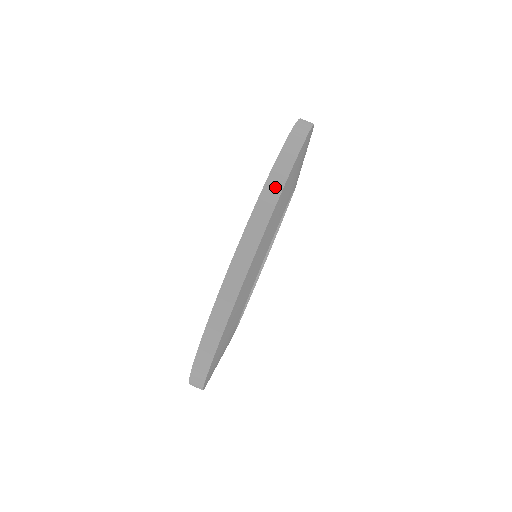
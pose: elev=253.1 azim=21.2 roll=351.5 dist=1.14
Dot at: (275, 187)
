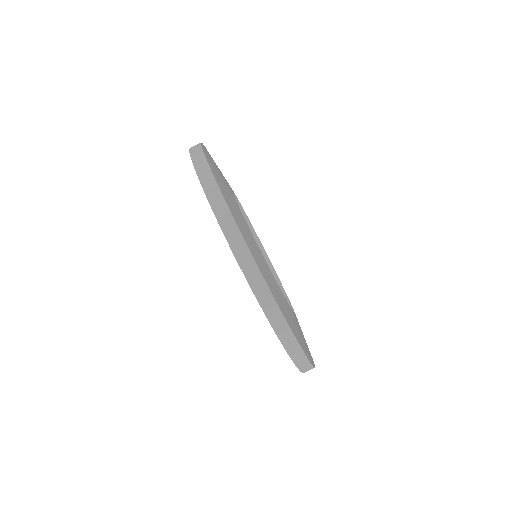
Dot at: (274, 312)
